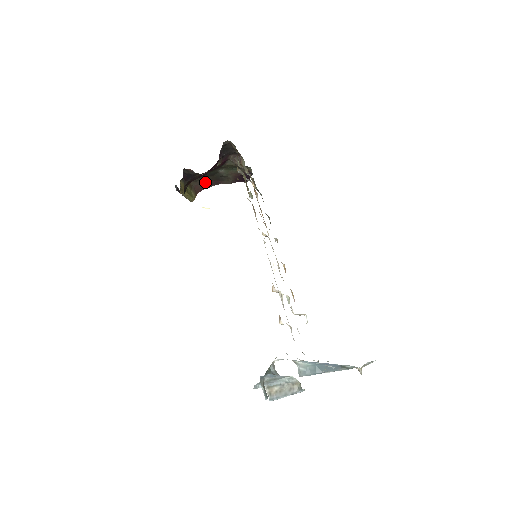
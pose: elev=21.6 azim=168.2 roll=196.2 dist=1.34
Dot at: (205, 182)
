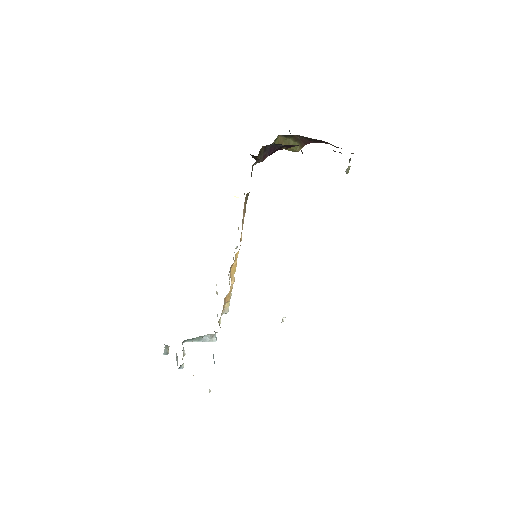
Dot at: (311, 138)
